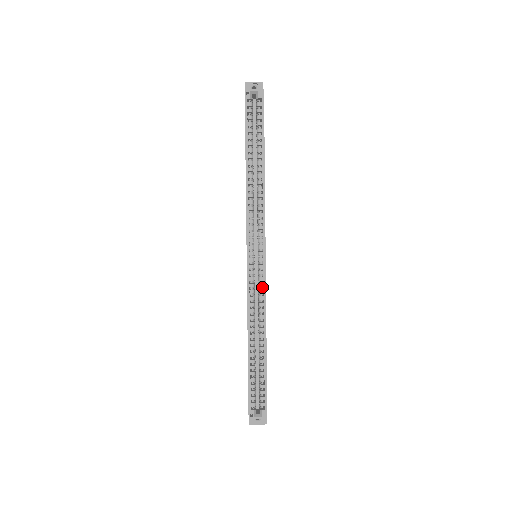
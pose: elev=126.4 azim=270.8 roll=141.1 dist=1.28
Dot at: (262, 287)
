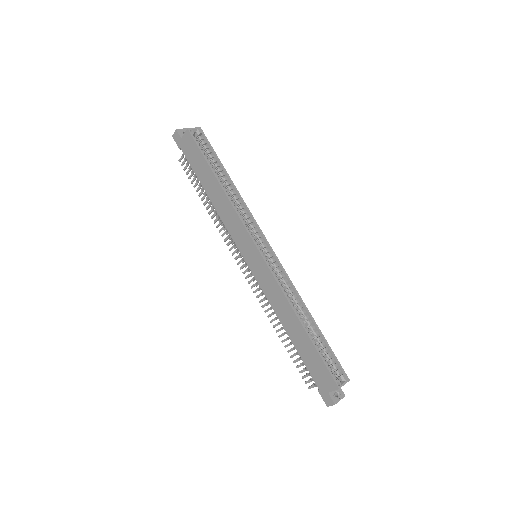
Dot at: occluded
